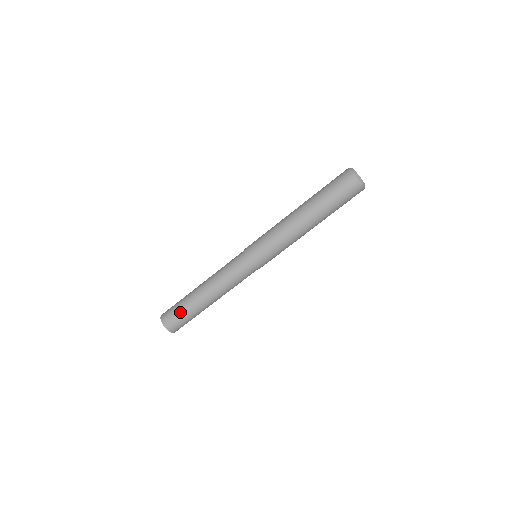
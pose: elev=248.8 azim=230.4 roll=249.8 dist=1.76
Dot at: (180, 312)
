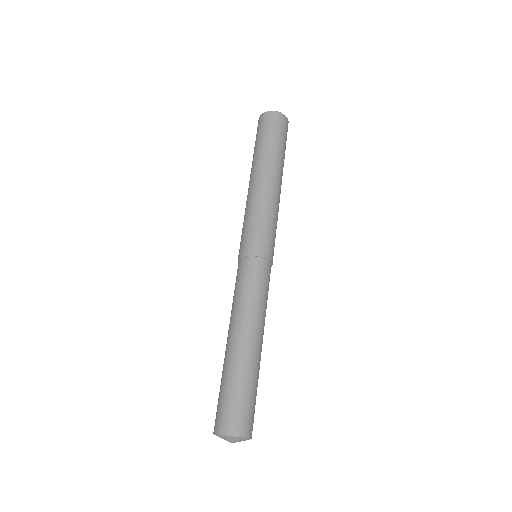
Dot at: (232, 393)
